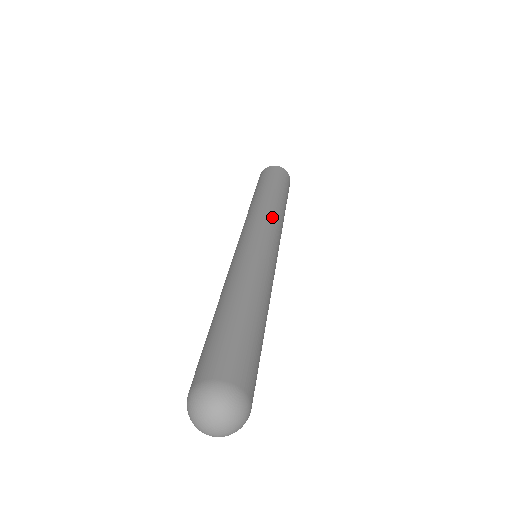
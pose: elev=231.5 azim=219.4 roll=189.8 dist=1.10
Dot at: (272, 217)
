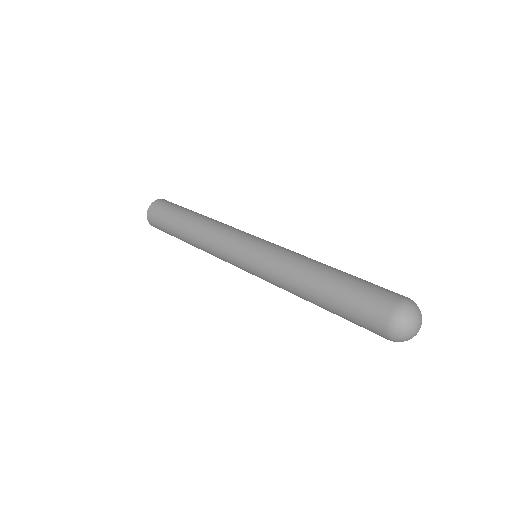
Dot at: (229, 227)
